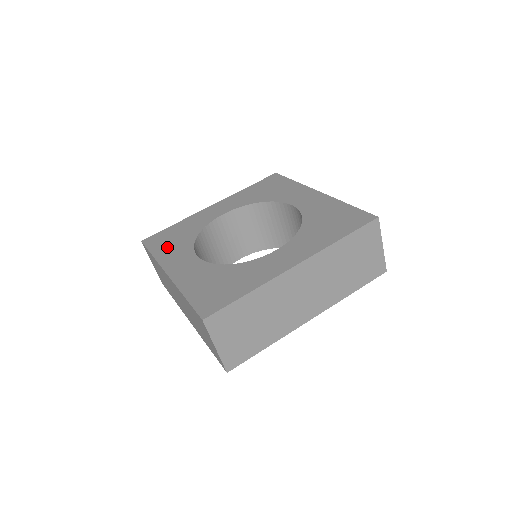
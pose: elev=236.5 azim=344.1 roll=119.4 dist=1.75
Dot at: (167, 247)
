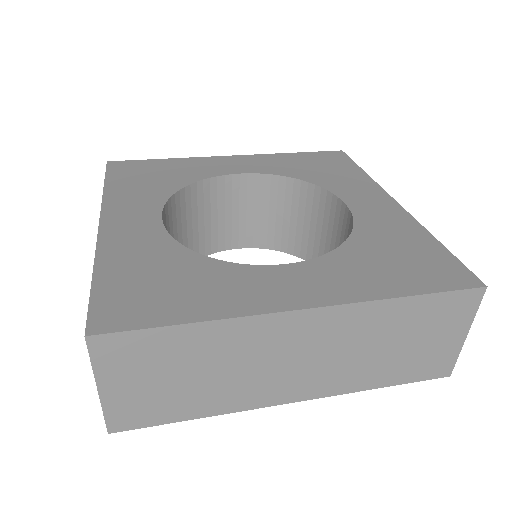
Dot at: (132, 184)
